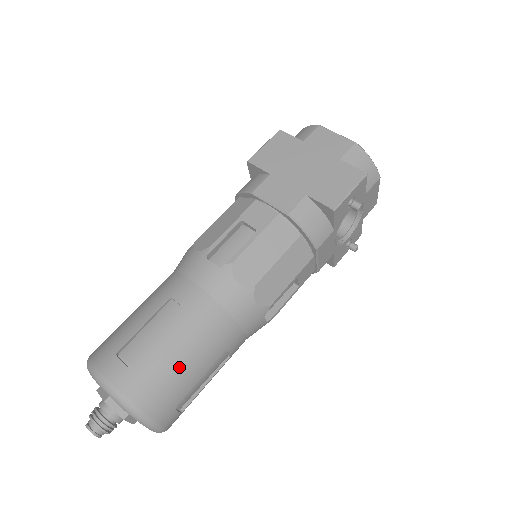
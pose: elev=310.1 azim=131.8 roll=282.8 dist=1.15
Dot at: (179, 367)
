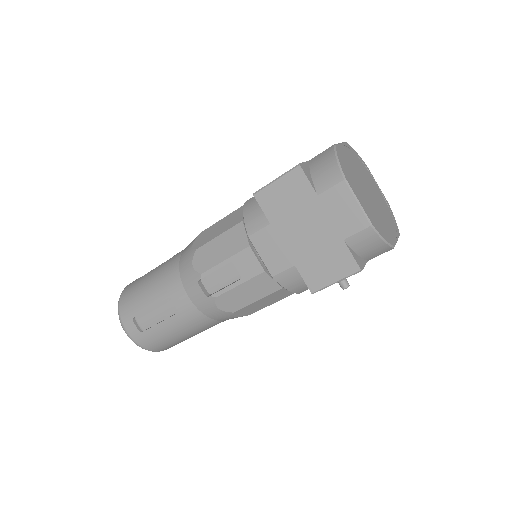
Dot at: (174, 338)
